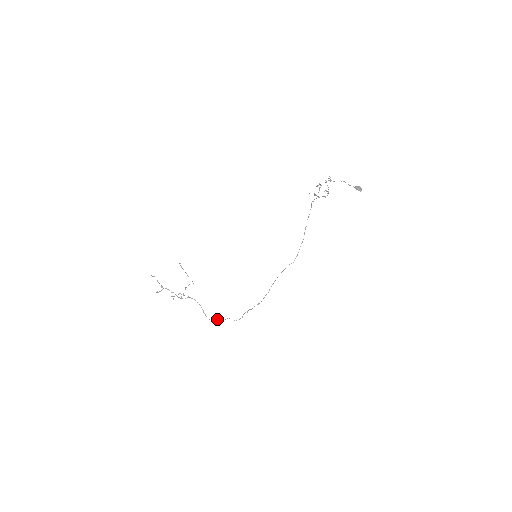
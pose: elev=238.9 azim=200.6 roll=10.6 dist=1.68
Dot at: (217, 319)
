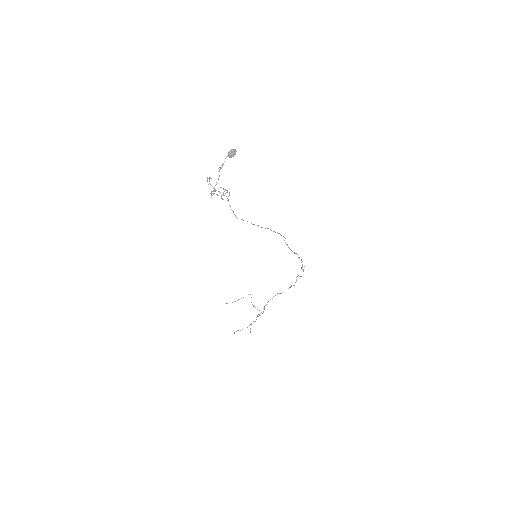
Dot at: occluded
